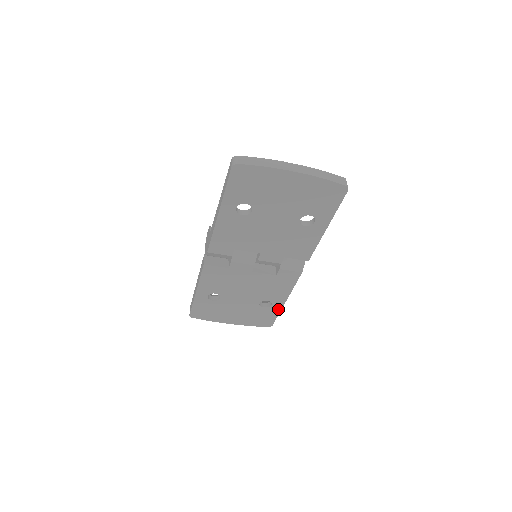
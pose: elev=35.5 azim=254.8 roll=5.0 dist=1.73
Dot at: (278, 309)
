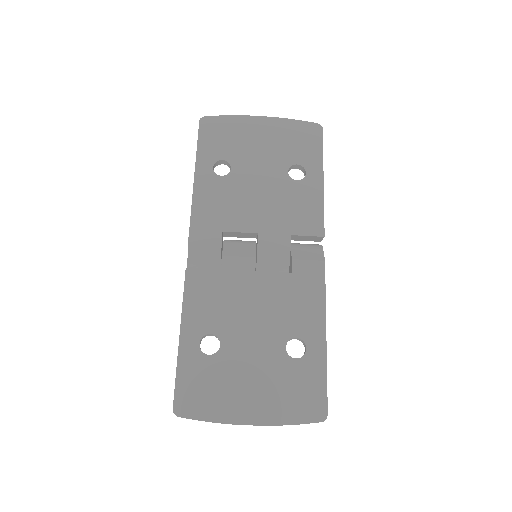
Dot at: (321, 360)
